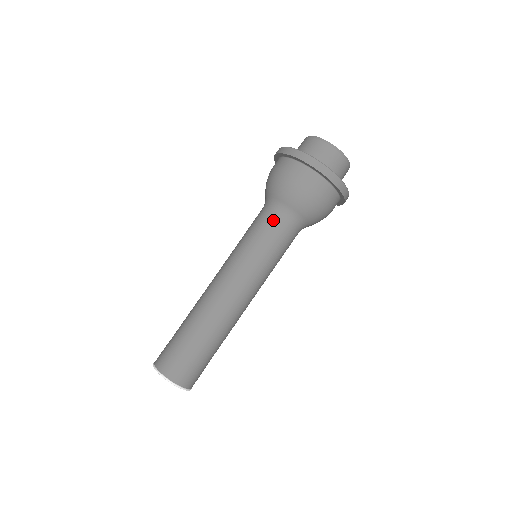
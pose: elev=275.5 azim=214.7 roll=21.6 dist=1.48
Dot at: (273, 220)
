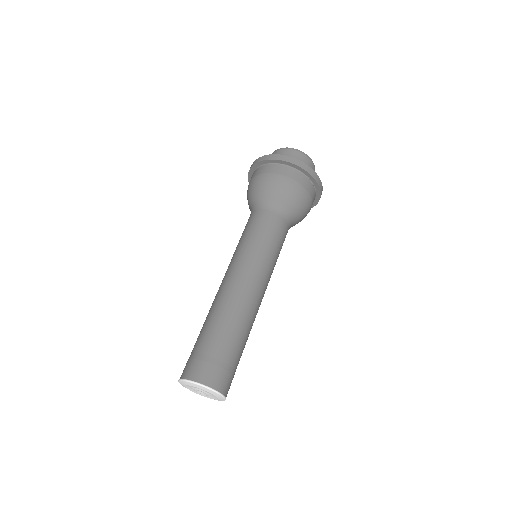
Dot at: (274, 219)
